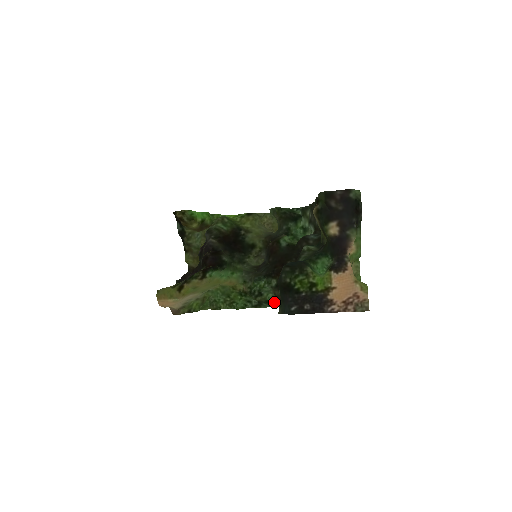
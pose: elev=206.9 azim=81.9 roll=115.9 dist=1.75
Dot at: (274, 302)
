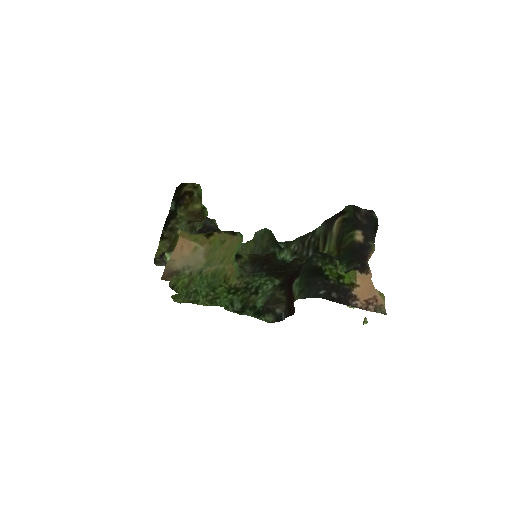
Dot at: (261, 310)
